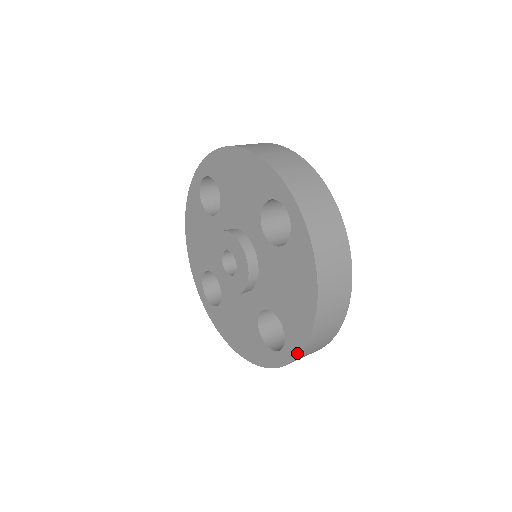
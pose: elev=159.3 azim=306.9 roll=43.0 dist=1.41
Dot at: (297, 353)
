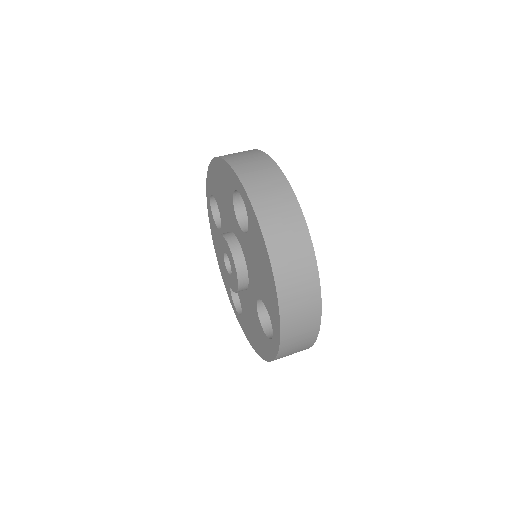
Dot at: (242, 328)
